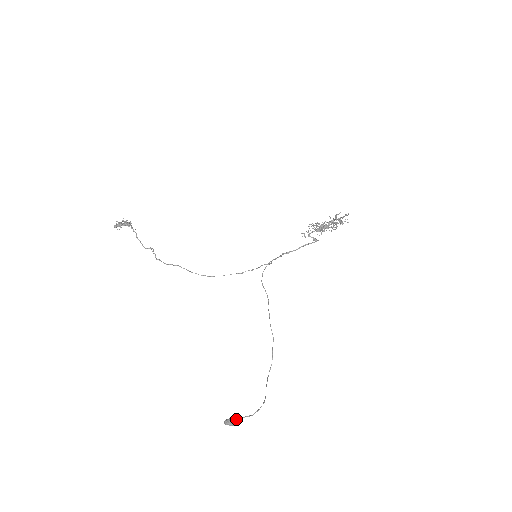
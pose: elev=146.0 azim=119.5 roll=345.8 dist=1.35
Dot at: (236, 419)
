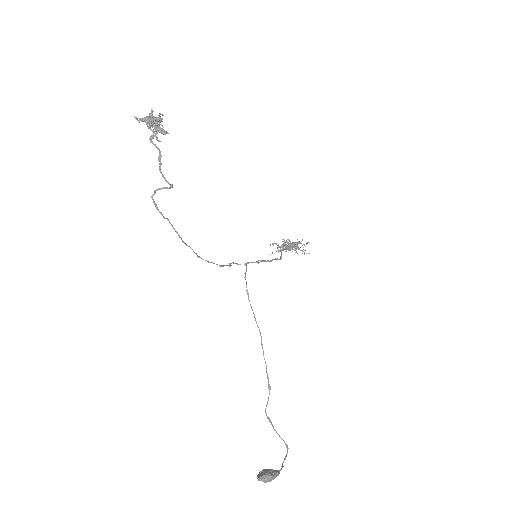
Dot at: (278, 473)
